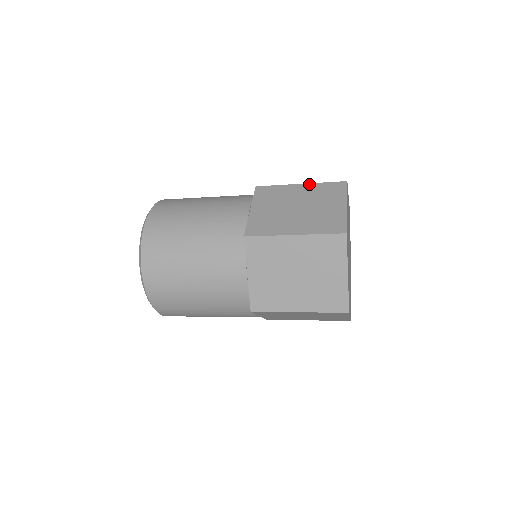
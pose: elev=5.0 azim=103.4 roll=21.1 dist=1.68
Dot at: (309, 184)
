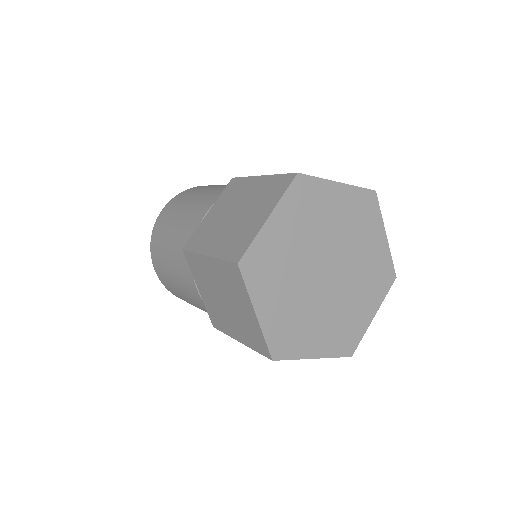
Dot at: occluded
